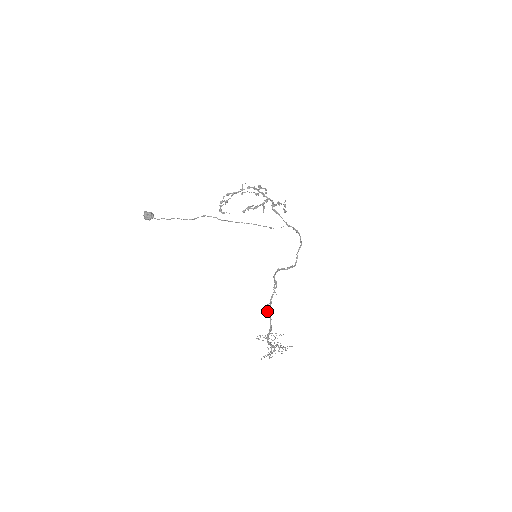
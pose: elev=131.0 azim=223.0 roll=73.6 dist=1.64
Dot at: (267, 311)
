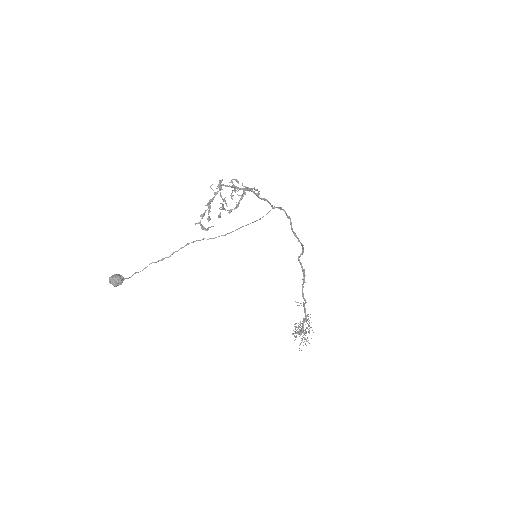
Dot at: (300, 303)
